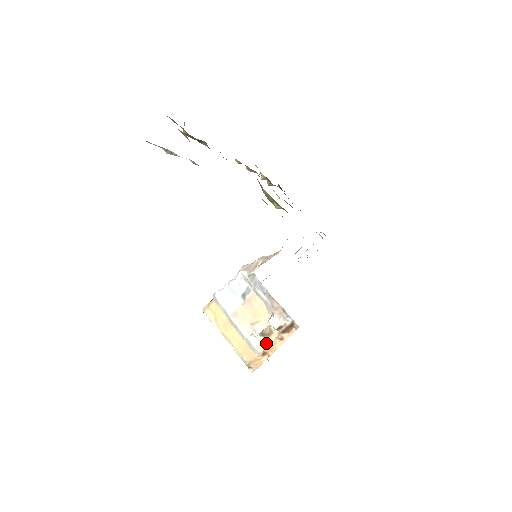
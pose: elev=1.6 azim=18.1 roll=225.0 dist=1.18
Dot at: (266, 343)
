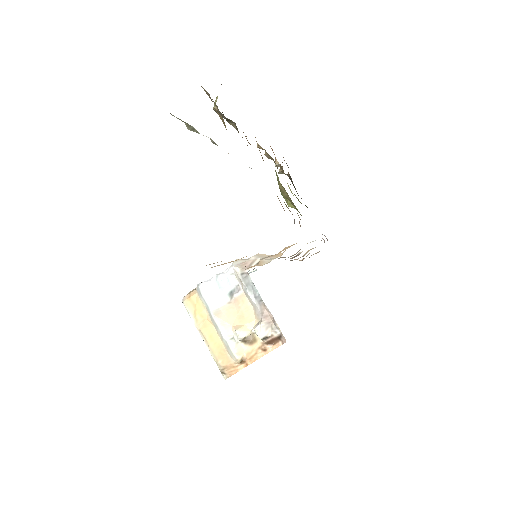
Dot at: (246, 351)
